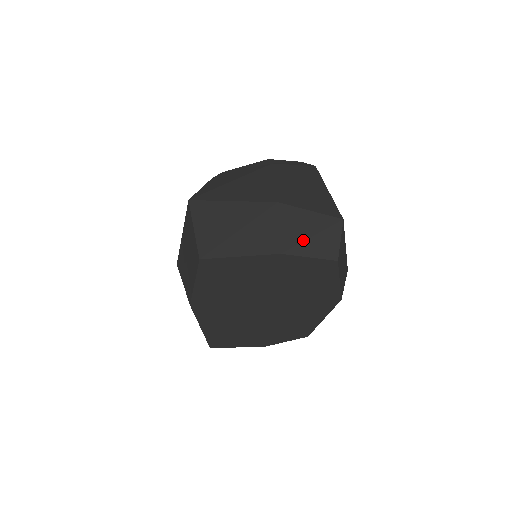
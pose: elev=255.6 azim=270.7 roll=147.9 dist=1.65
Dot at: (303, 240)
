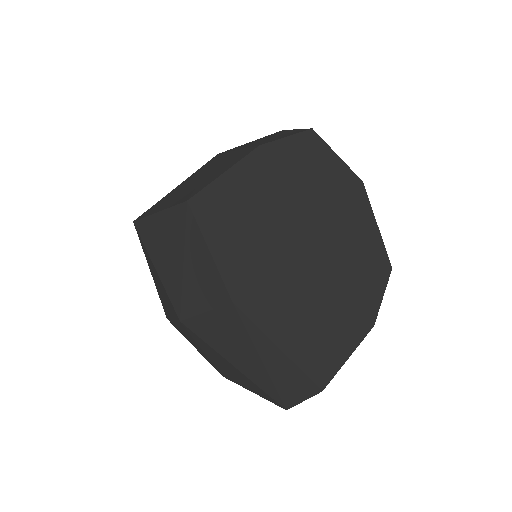
Dot at: (267, 140)
